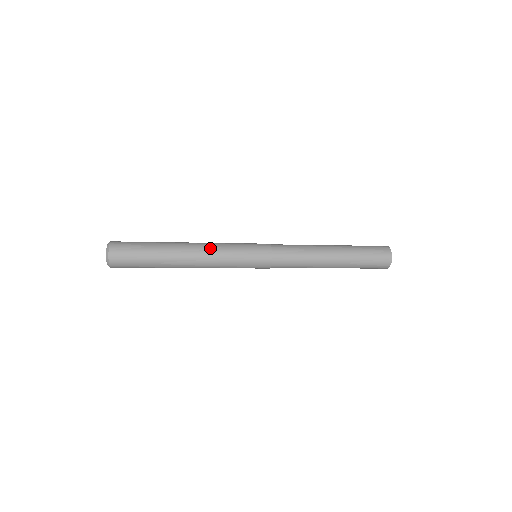
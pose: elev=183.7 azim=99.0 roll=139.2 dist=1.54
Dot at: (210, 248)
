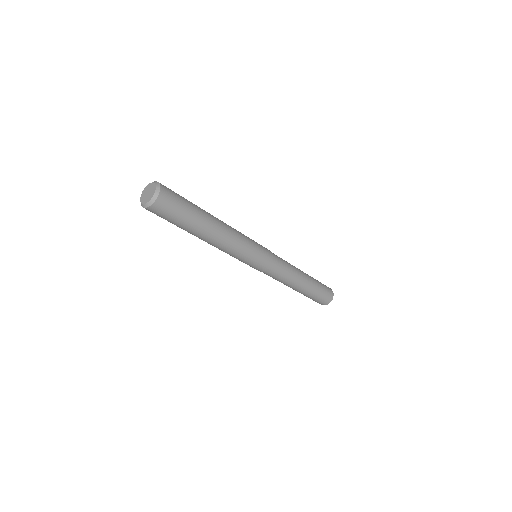
Dot at: occluded
